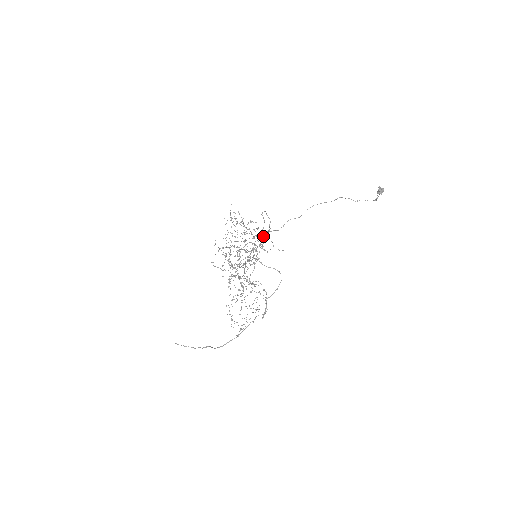
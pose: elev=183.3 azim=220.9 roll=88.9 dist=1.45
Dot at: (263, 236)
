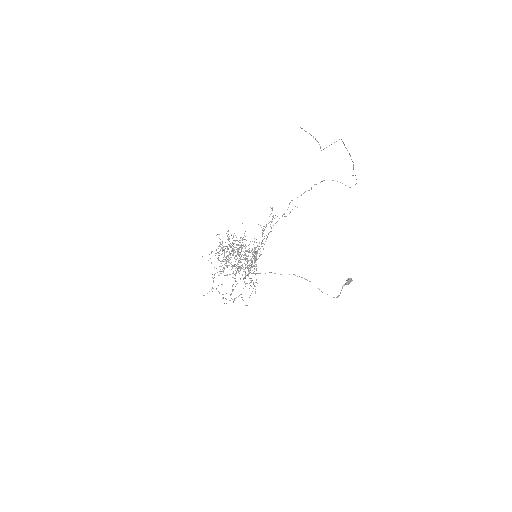
Dot at: occluded
